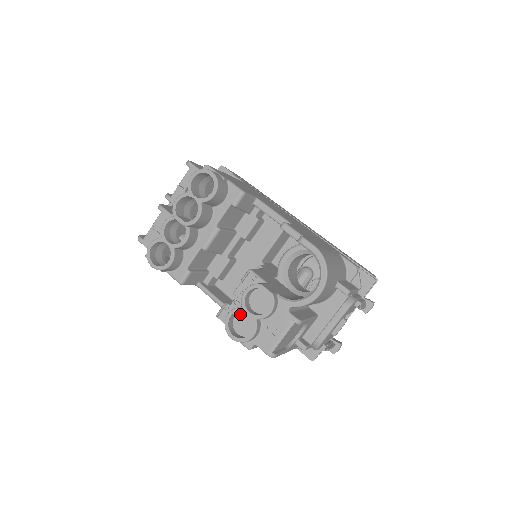
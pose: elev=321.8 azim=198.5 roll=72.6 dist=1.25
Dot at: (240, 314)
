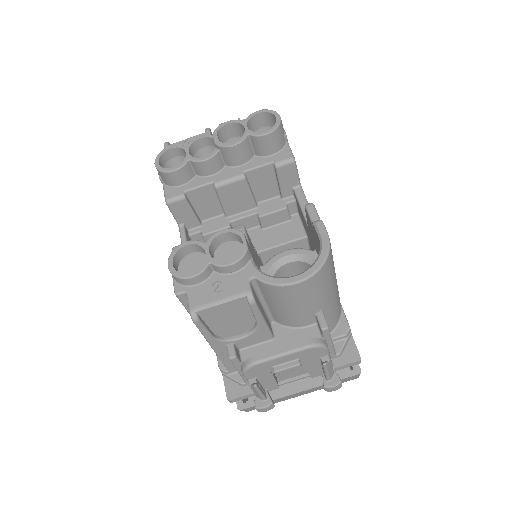
Dot at: (198, 254)
